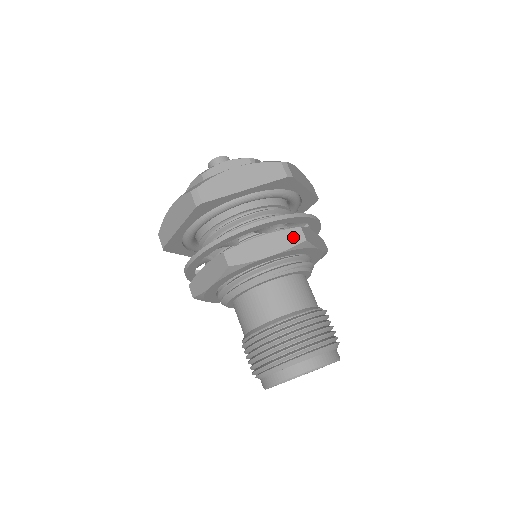
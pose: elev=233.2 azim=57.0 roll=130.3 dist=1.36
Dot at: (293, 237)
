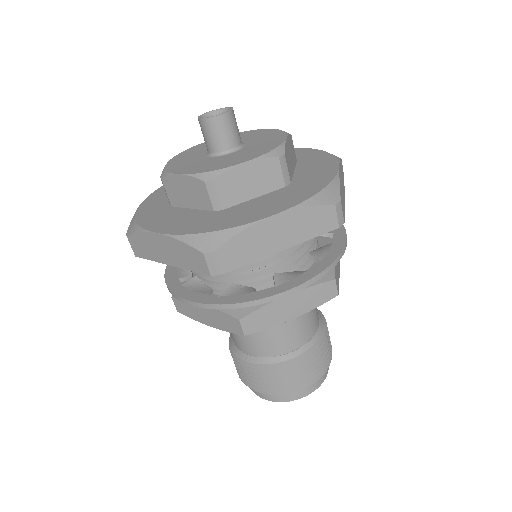
Dot at: (324, 293)
